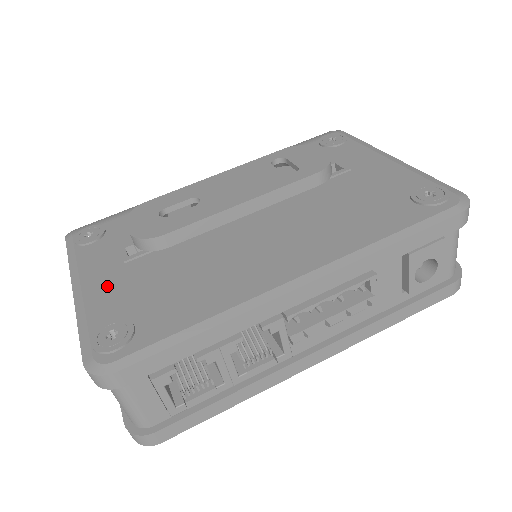
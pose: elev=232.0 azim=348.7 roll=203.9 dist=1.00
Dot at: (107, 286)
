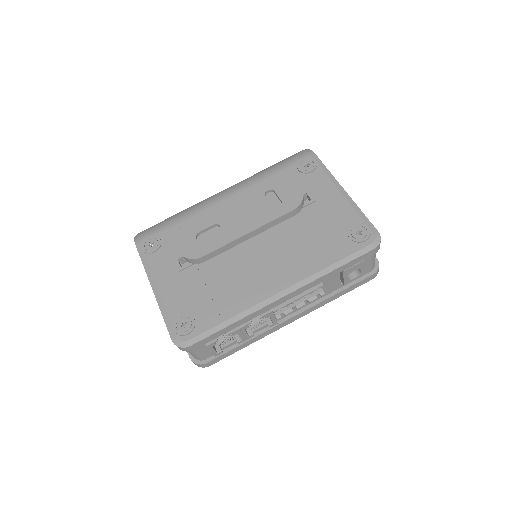
Dot at: (173, 289)
